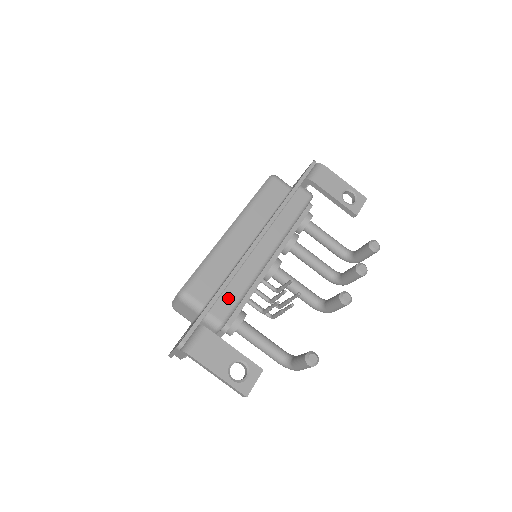
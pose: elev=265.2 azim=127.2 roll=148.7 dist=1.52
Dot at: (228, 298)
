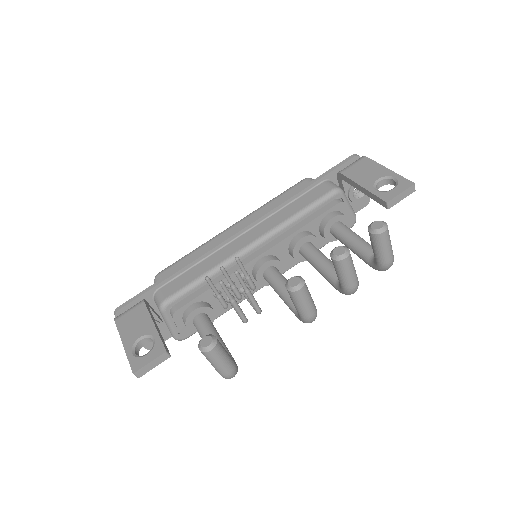
Dot at: (183, 280)
